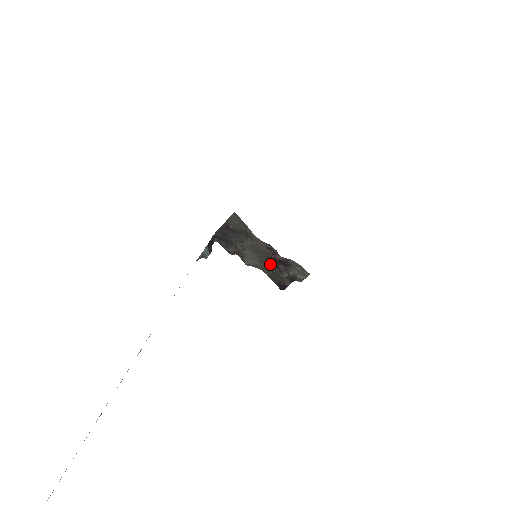
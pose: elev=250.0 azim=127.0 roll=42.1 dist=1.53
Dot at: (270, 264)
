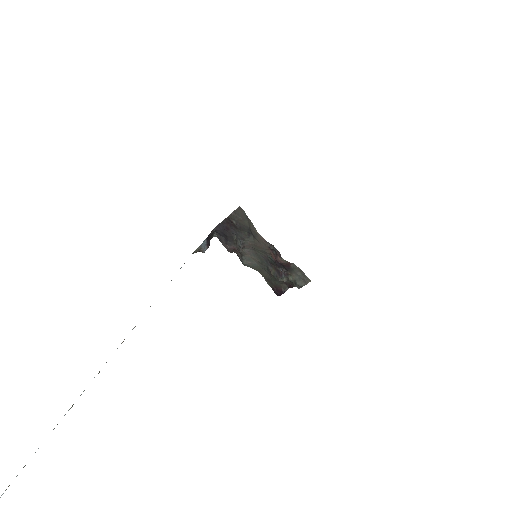
Dot at: (269, 266)
